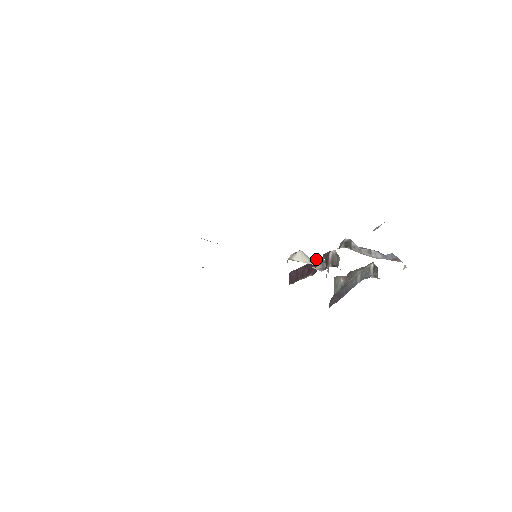
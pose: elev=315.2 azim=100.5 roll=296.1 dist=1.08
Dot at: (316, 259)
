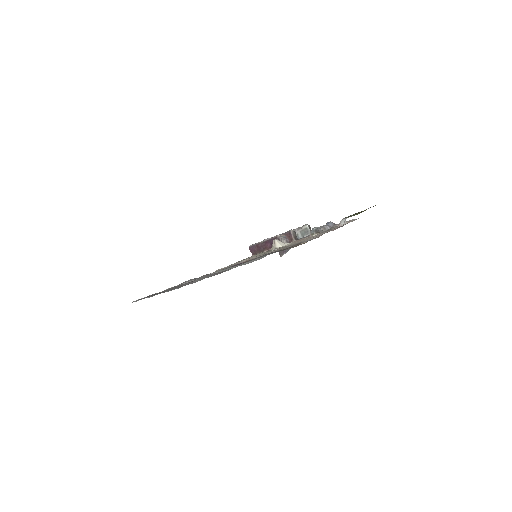
Dot at: (277, 237)
